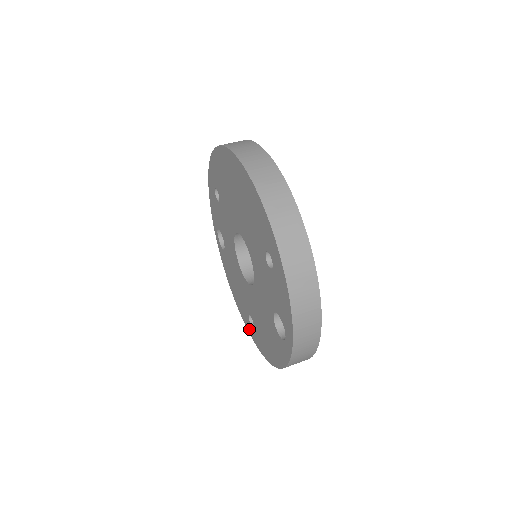
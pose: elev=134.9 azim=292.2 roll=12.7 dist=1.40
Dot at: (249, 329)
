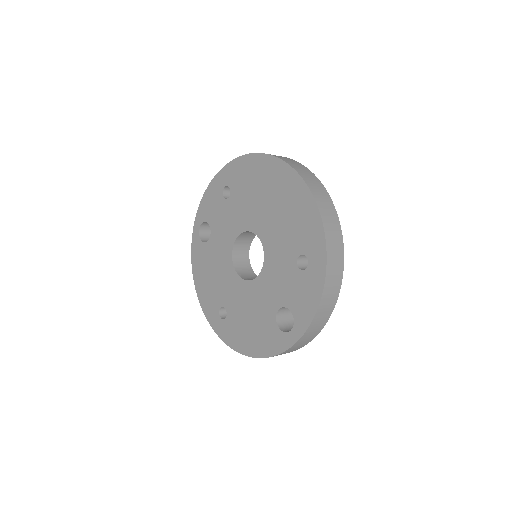
Dot at: (212, 320)
